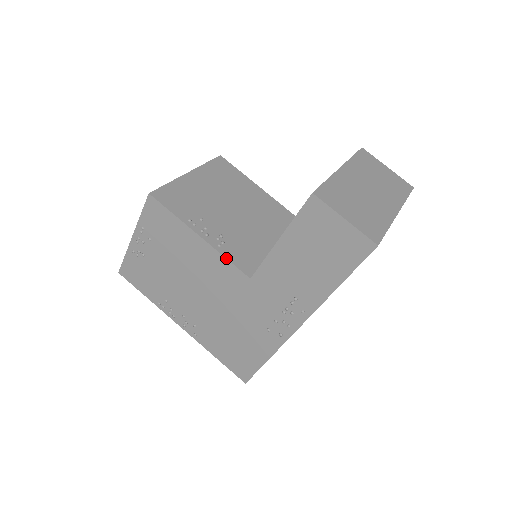
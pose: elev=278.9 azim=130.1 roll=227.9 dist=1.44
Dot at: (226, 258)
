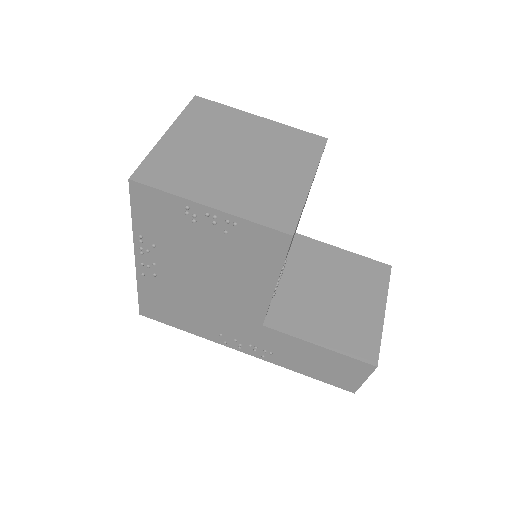
Dot at: occluded
